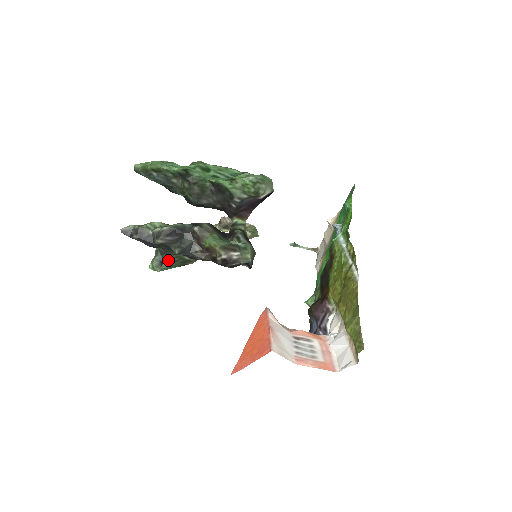
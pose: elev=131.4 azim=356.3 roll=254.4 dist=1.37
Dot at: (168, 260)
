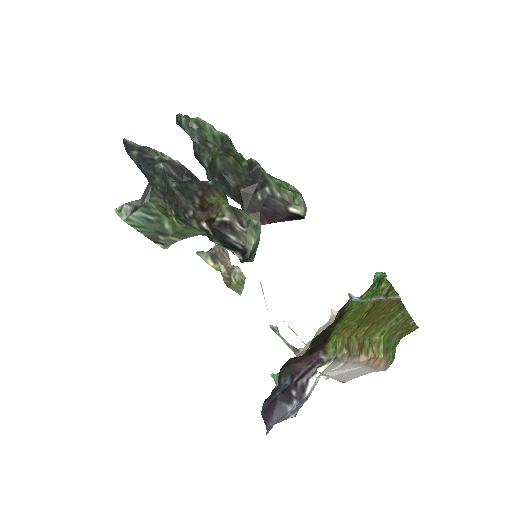
Dot at: (145, 211)
